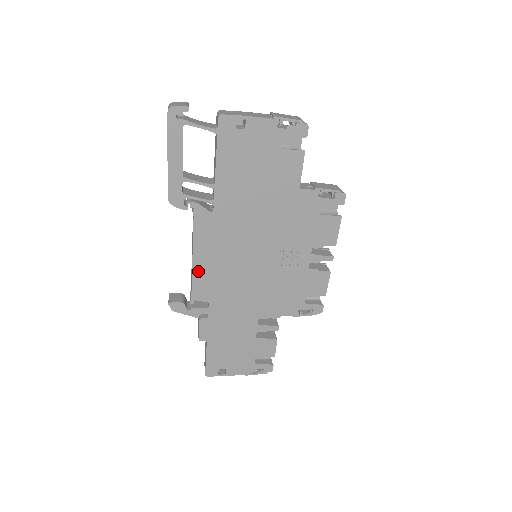
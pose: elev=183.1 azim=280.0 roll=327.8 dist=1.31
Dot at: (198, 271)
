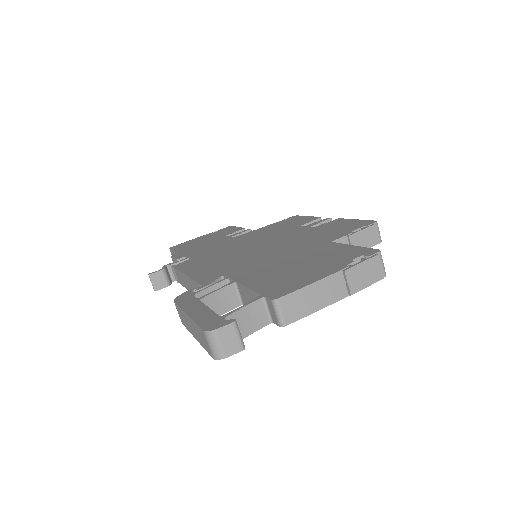
Dot at: occluded
